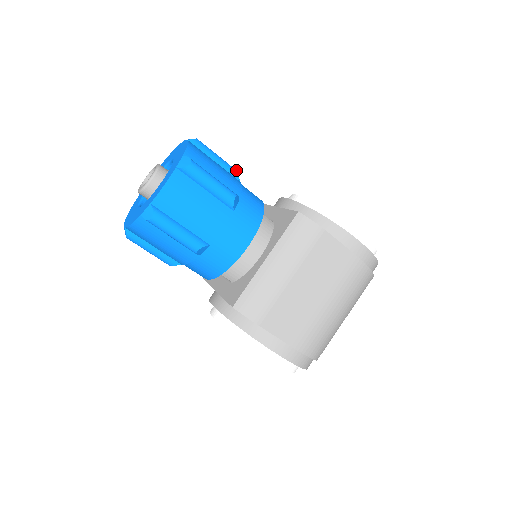
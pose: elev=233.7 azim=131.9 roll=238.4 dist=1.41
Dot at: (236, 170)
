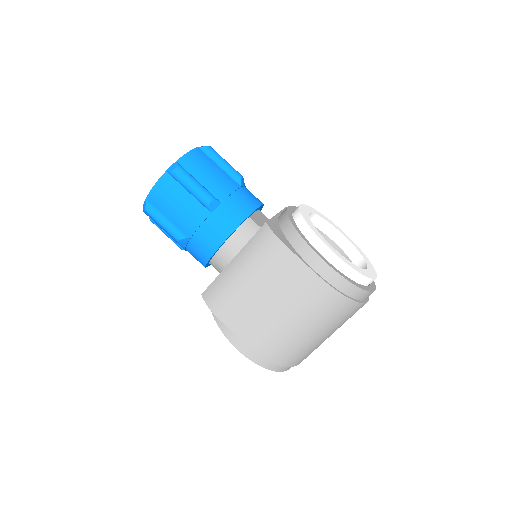
Dot at: (241, 176)
